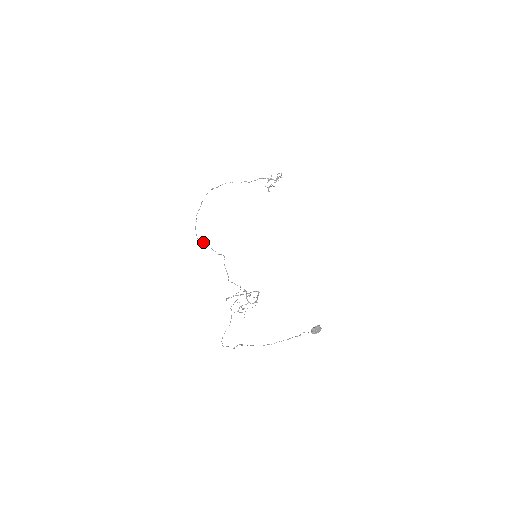
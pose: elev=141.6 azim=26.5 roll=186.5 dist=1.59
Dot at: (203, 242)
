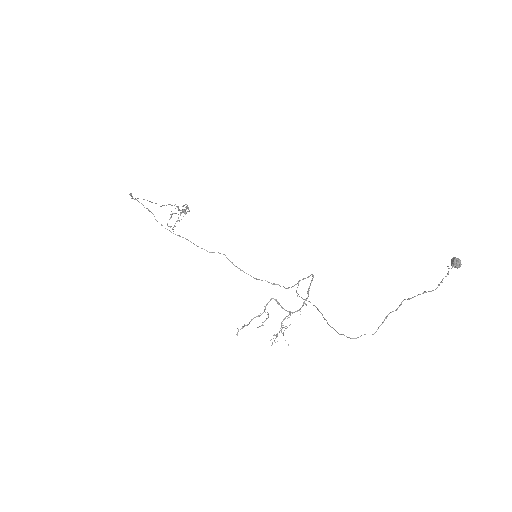
Dot at: (180, 236)
